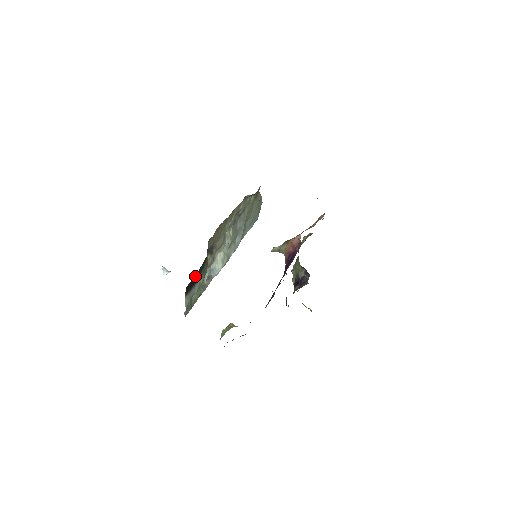
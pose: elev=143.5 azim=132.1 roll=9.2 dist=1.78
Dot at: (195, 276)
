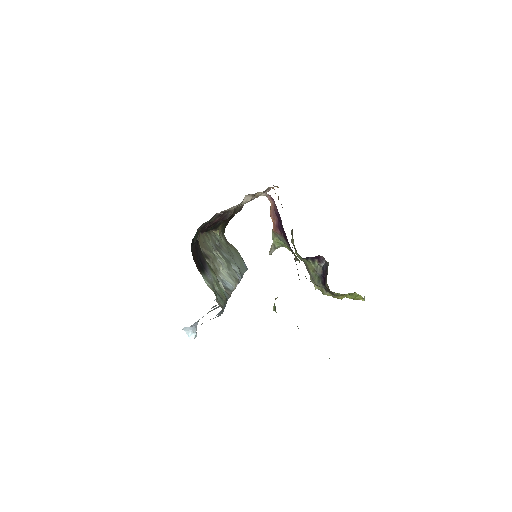
Dot at: (198, 259)
